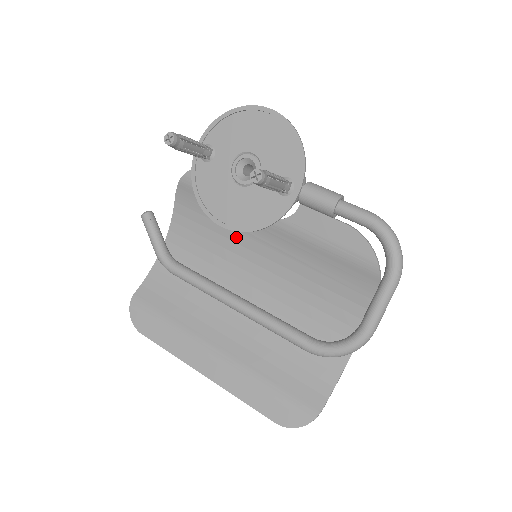
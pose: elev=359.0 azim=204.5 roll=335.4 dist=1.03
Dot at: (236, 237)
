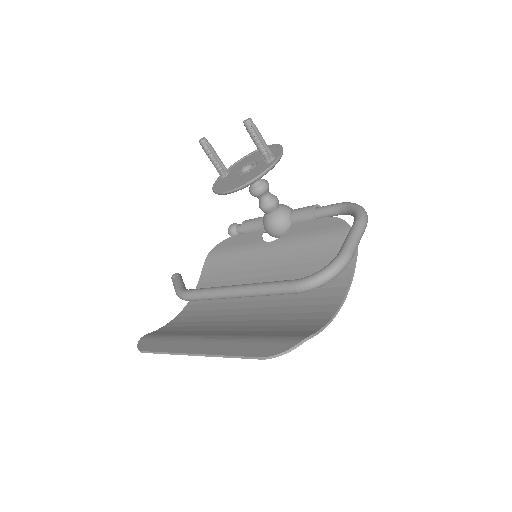
Dot at: (244, 274)
